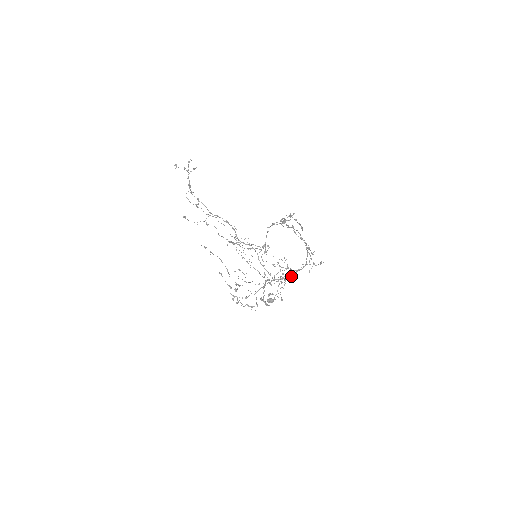
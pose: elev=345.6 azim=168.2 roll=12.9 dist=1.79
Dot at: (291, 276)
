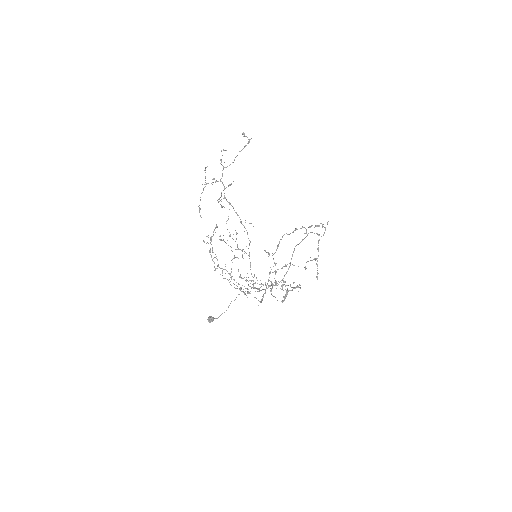
Dot at: (264, 289)
